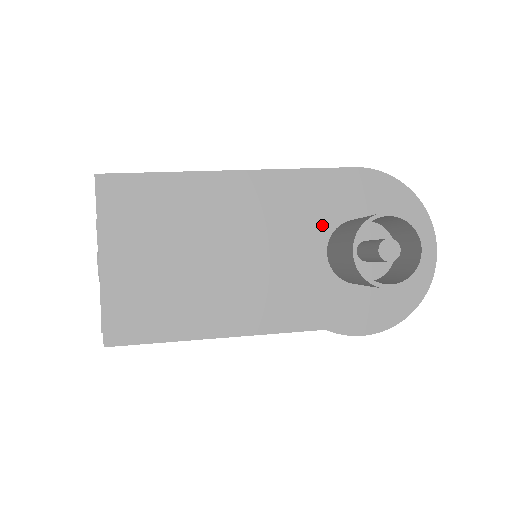
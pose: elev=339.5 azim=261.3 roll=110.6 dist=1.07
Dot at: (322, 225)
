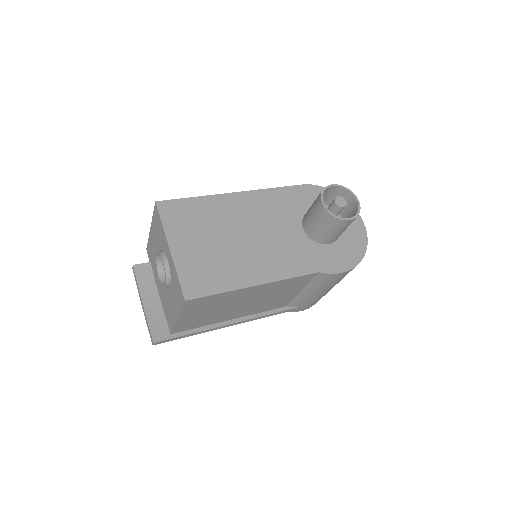
Dot at: (295, 215)
